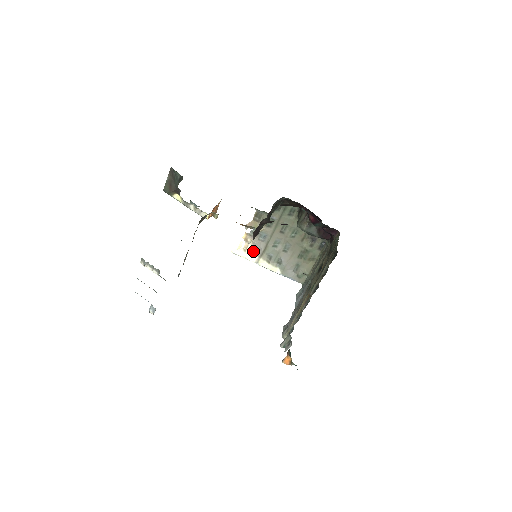
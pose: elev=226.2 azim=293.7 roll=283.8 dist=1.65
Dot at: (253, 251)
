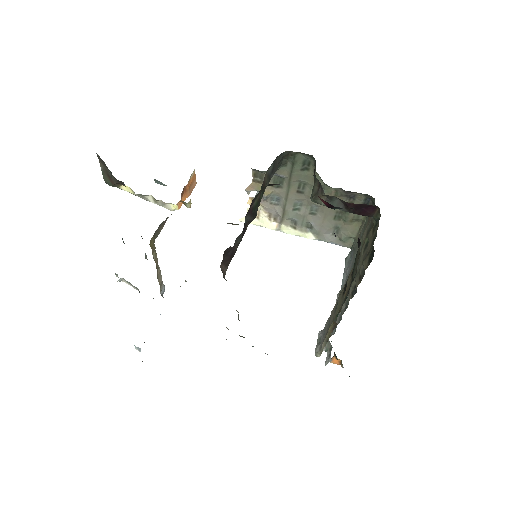
Dot at: (269, 217)
